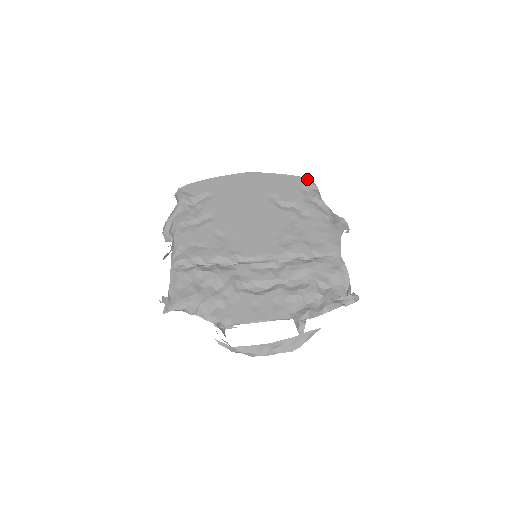
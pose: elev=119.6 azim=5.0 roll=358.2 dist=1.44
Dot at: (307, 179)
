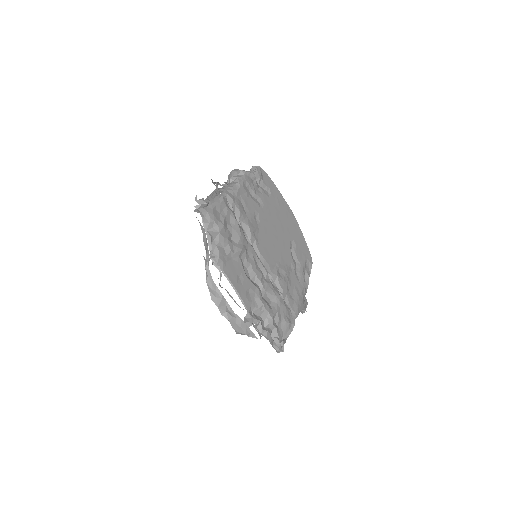
Dot at: occluded
